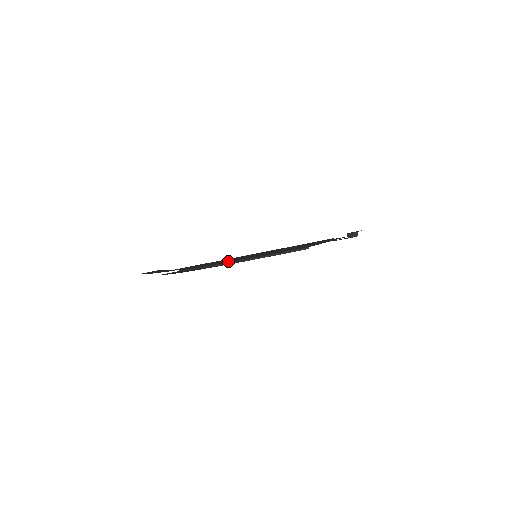
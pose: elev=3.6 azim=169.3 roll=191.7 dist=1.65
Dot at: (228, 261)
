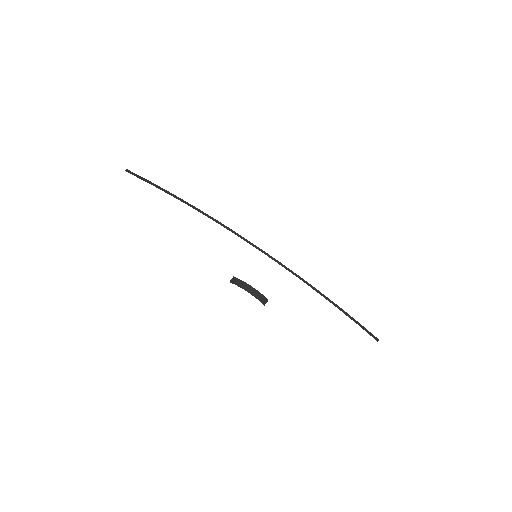
Dot at: occluded
